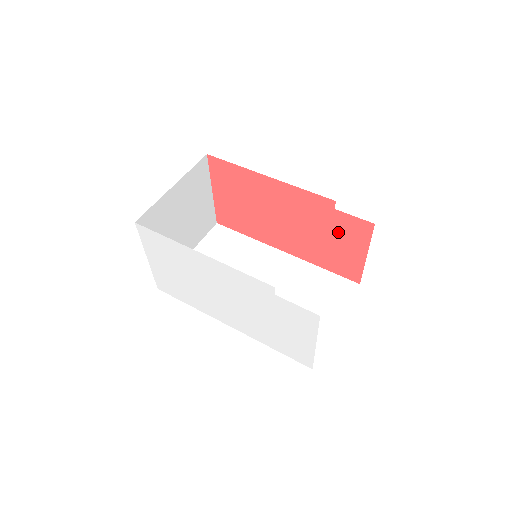
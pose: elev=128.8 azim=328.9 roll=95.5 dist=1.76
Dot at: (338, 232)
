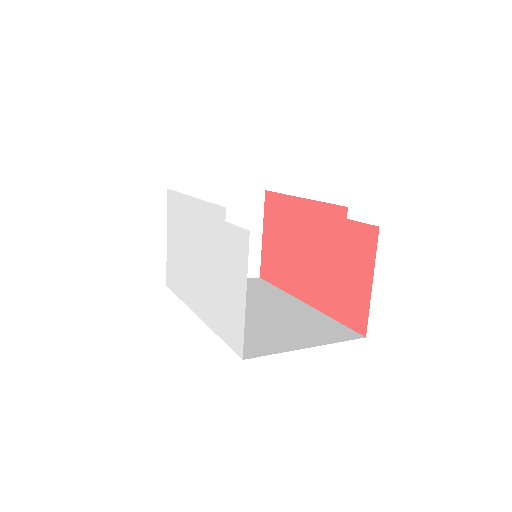
Dot at: (348, 253)
